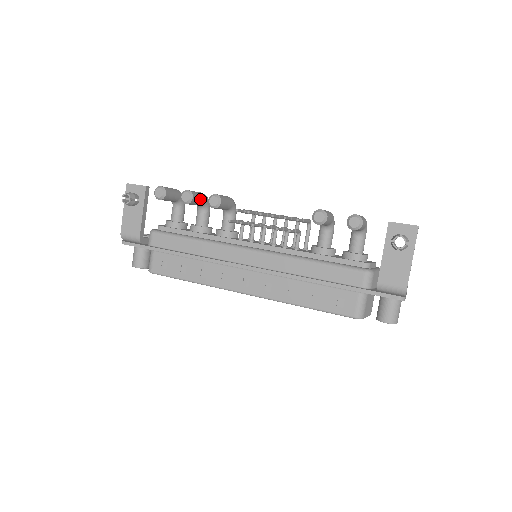
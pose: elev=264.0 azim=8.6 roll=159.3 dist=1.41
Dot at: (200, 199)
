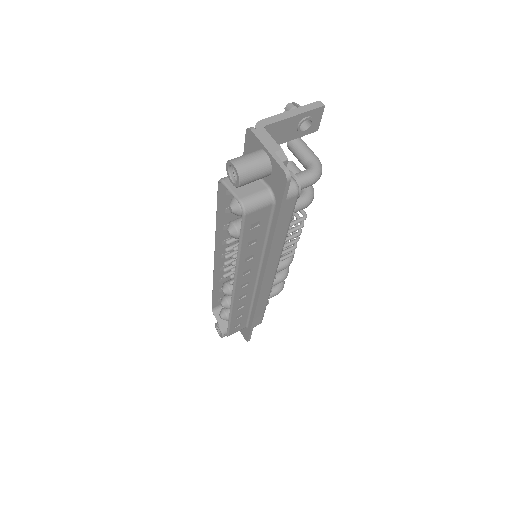
Dot at: occluded
